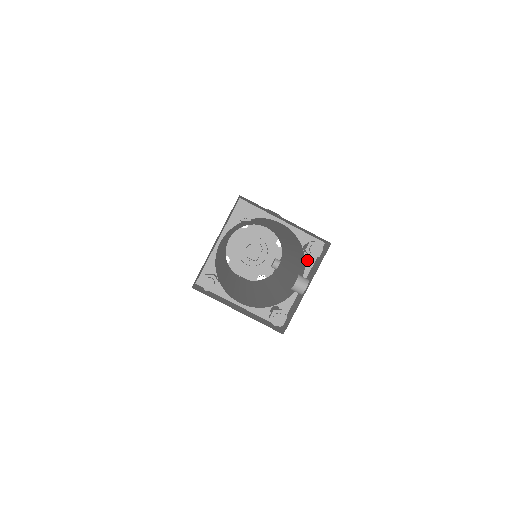
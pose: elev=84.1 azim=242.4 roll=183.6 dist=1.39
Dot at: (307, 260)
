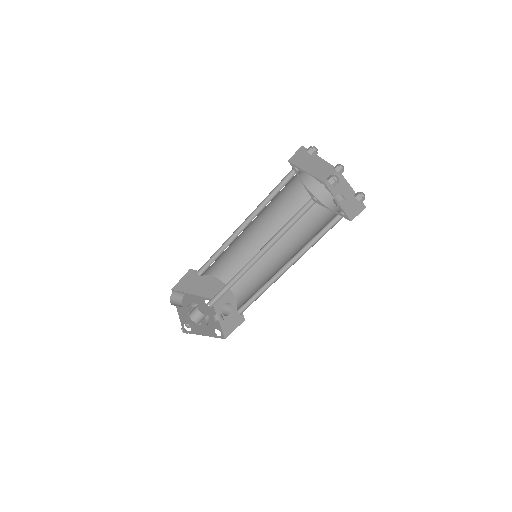
Dot at: (340, 213)
